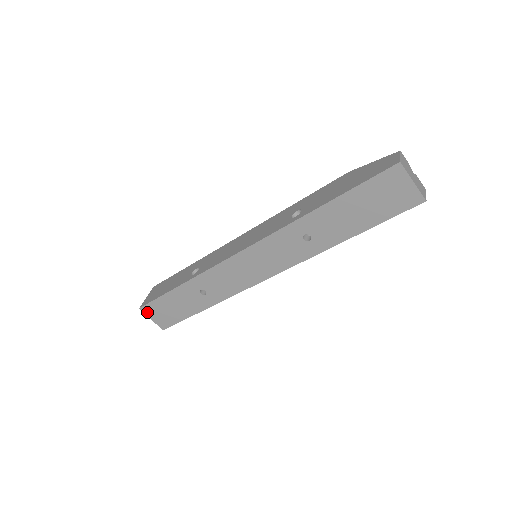
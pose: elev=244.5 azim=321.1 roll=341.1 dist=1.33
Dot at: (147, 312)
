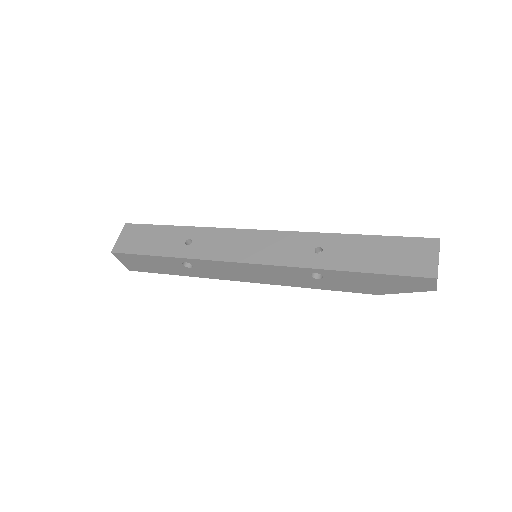
Dot at: (125, 230)
